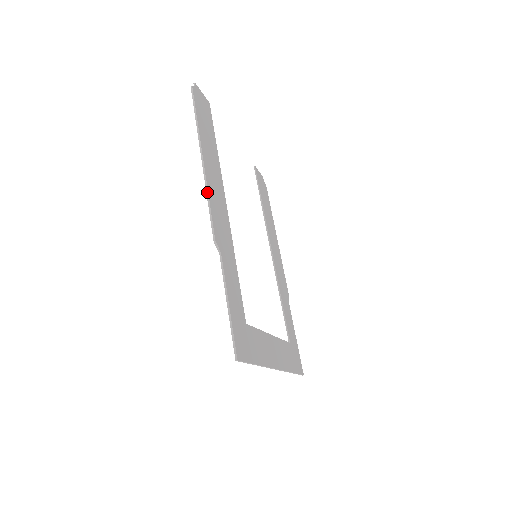
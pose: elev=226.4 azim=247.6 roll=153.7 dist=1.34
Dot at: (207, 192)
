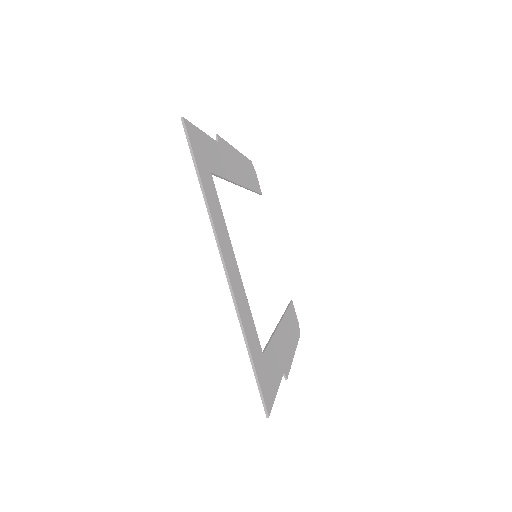
Dot at: (229, 144)
